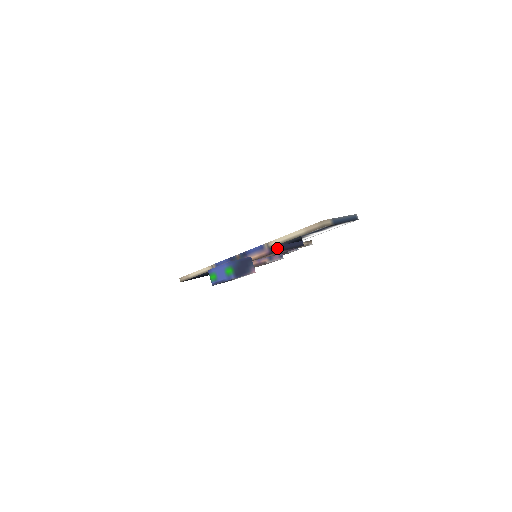
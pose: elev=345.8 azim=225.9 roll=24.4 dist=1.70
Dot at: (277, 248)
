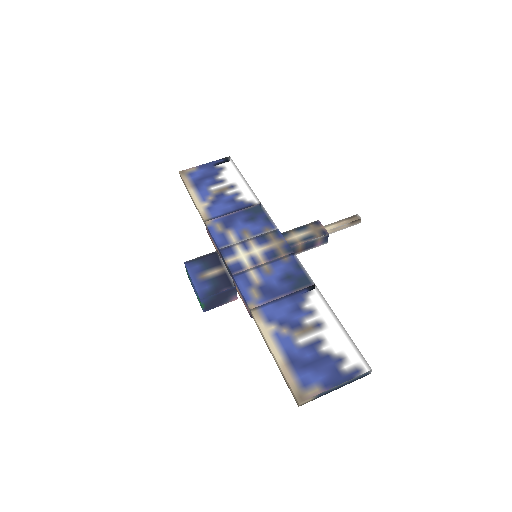
Dot at: occluded
